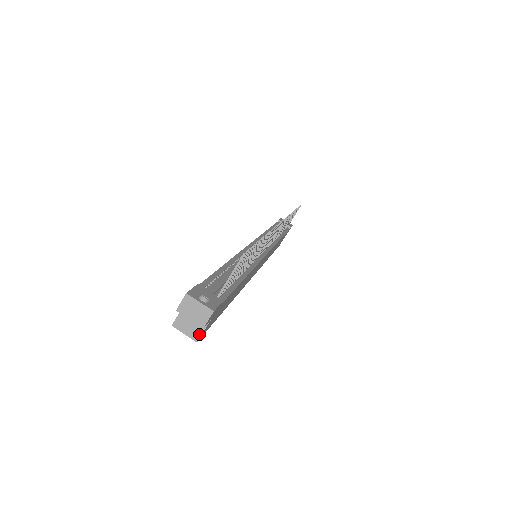
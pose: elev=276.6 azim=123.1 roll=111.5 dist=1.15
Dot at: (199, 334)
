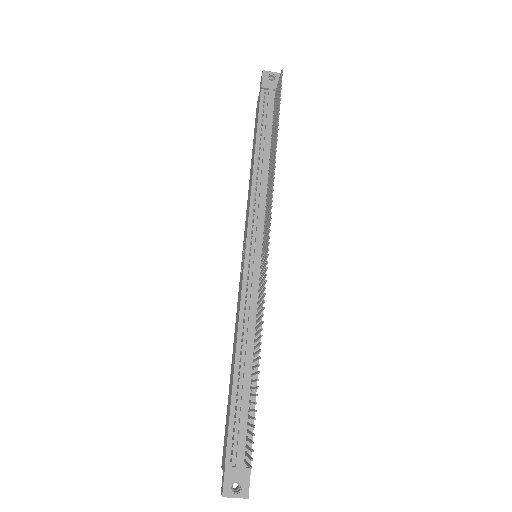
Dot at: occluded
